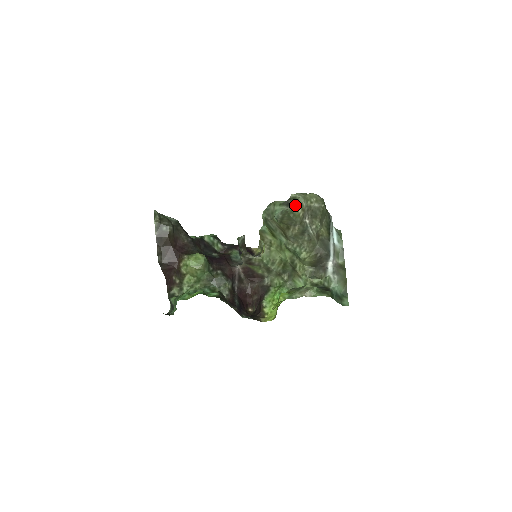
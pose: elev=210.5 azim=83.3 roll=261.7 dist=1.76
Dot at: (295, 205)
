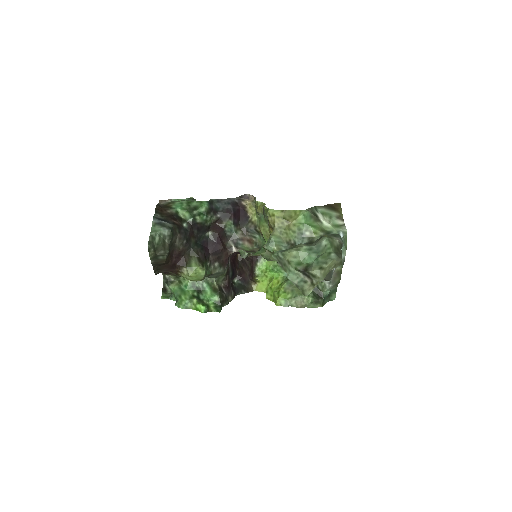
Dot at: (313, 283)
